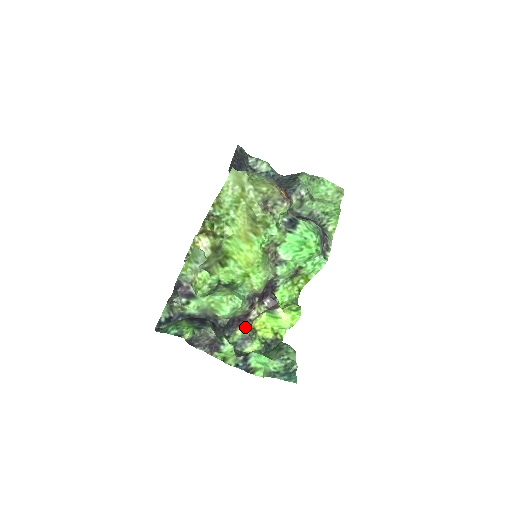
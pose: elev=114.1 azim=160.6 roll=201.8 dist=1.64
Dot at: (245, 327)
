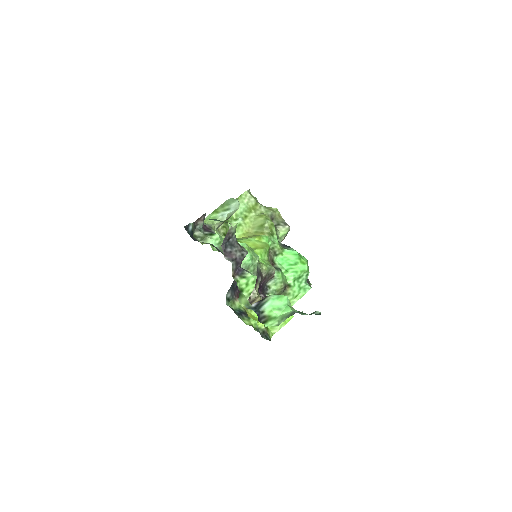
Dot at: (242, 304)
